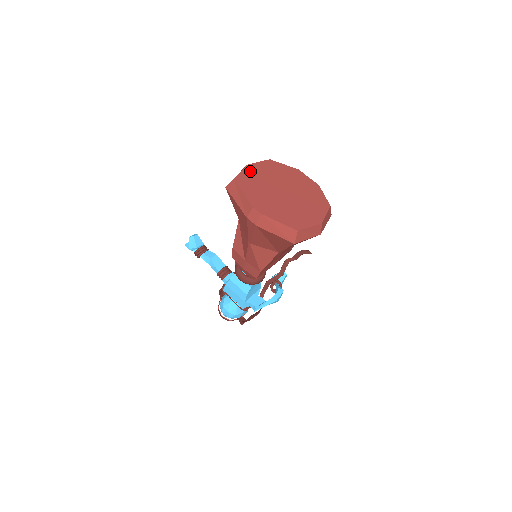
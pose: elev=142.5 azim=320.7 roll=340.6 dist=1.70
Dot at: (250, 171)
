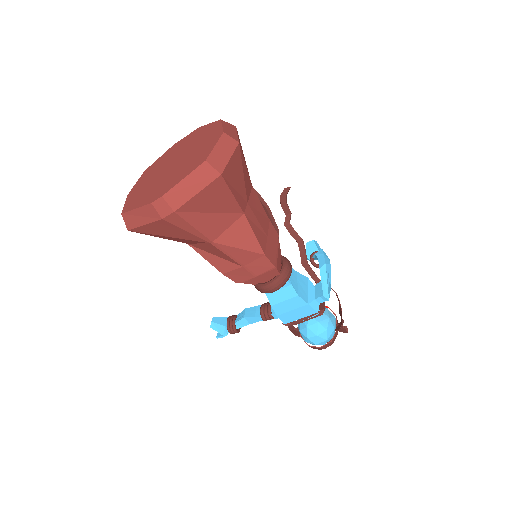
Dot at: (132, 194)
